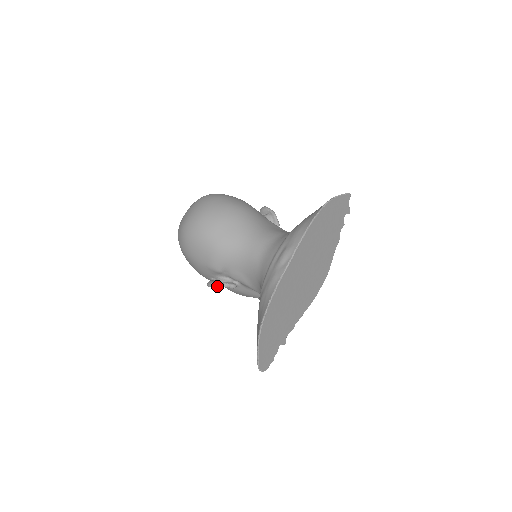
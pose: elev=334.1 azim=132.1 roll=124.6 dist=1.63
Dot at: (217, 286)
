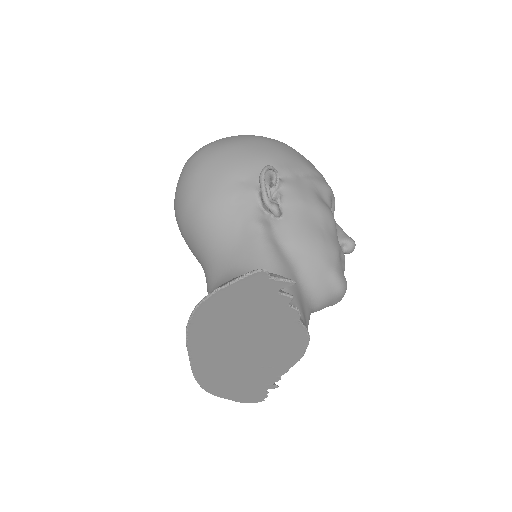
Dot at: occluded
